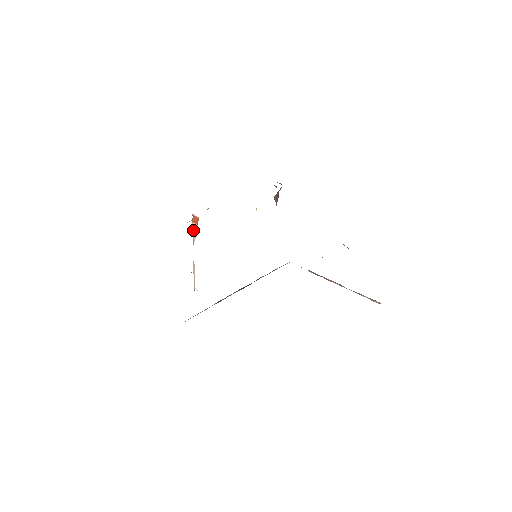
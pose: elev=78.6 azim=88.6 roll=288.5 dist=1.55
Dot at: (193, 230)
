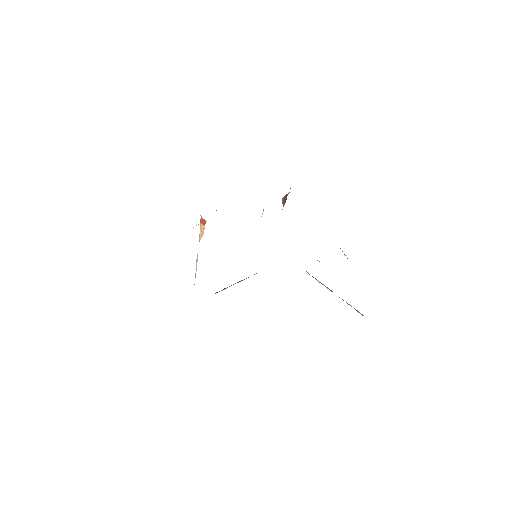
Dot at: (200, 229)
